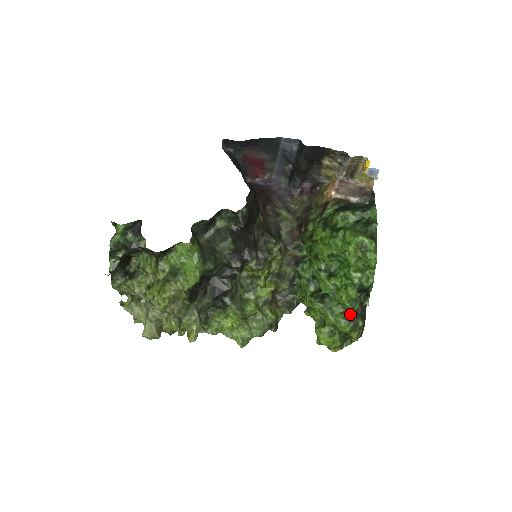
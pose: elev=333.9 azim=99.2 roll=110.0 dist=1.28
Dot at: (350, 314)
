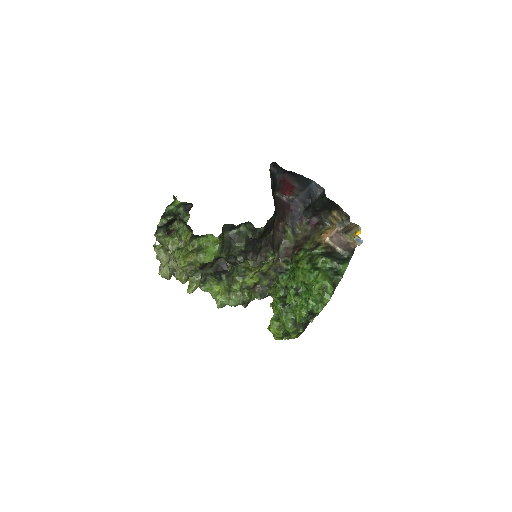
Dot at: occluded
